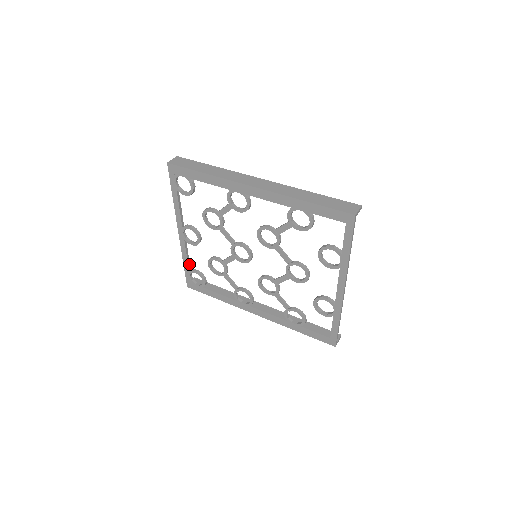
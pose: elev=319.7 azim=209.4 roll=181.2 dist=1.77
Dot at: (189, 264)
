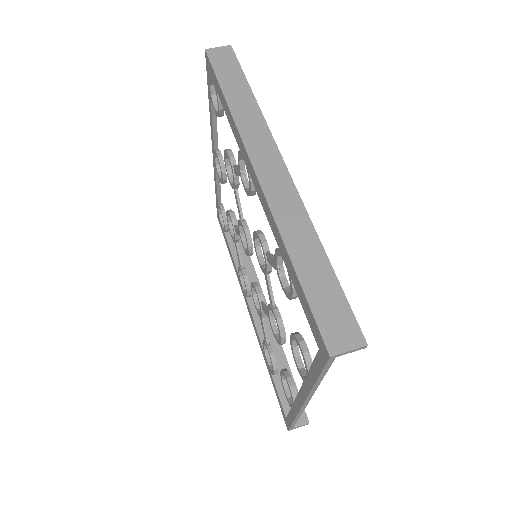
Dot at: (220, 195)
